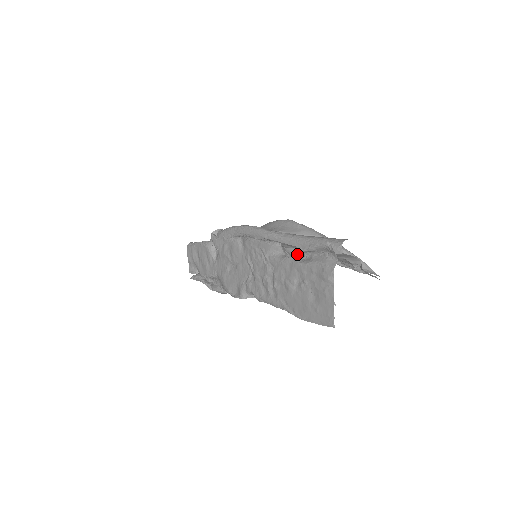
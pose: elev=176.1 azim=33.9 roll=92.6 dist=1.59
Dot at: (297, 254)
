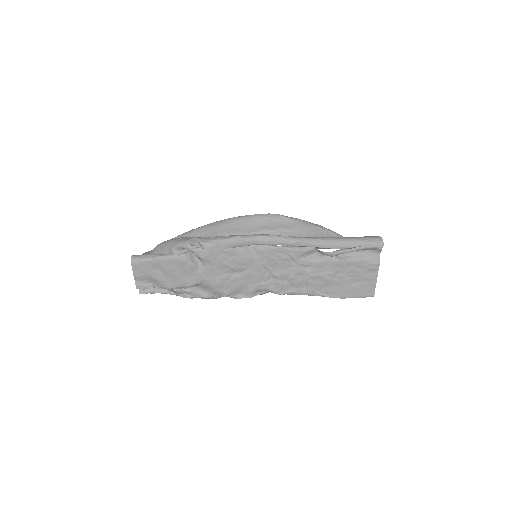
Dot at: (338, 255)
